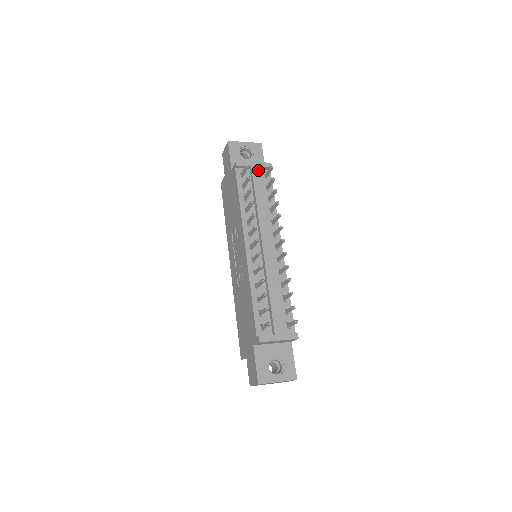
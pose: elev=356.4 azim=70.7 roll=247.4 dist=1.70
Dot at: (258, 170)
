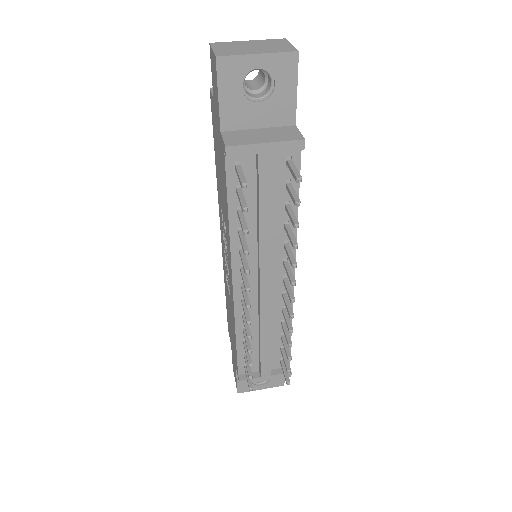
Dot at: occluded
